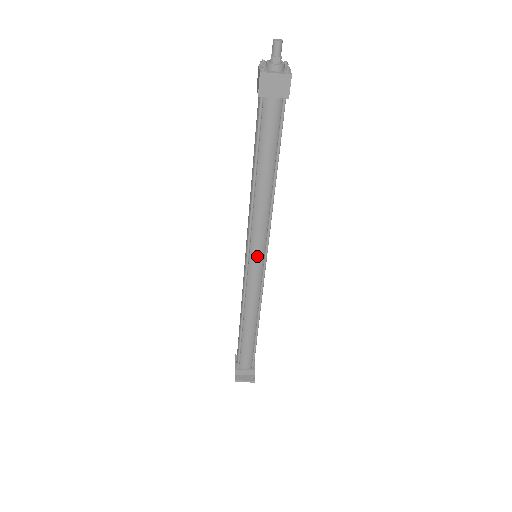
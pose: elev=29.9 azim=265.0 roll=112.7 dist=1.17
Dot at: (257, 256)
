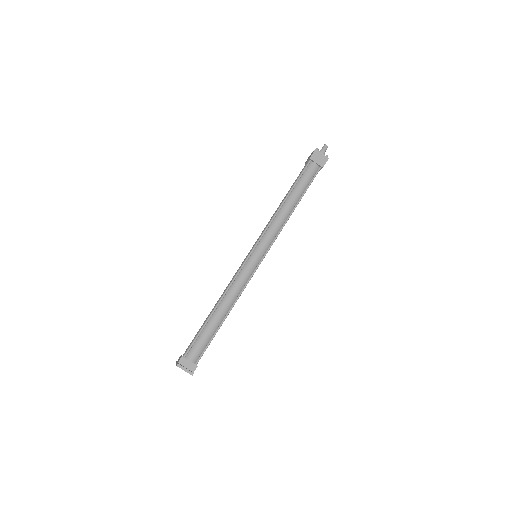
Dot at: (261, 250)
